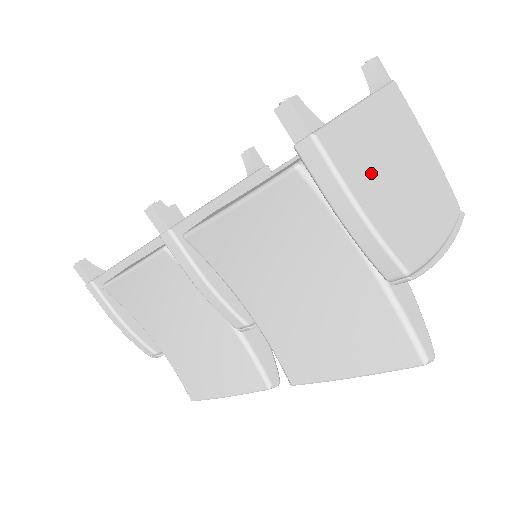
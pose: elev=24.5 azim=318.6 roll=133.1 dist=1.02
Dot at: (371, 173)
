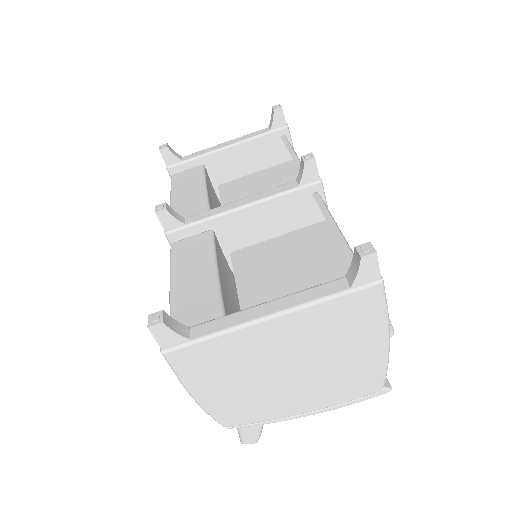
Dot at: (230, 373)
